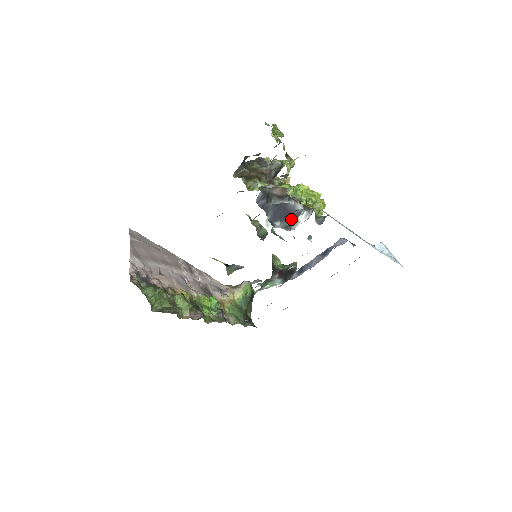
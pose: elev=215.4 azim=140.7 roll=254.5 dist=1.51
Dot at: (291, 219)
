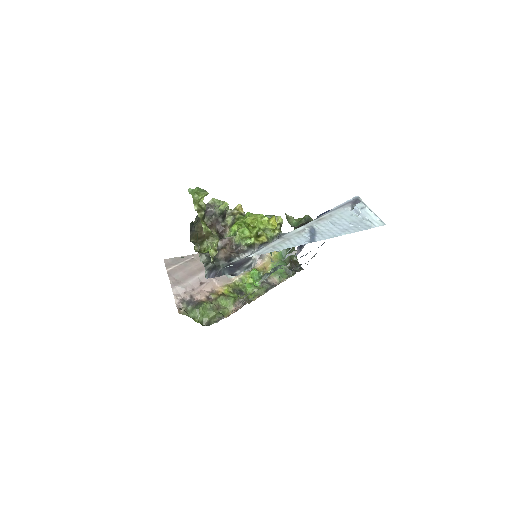
Dot at: (247, 262)
